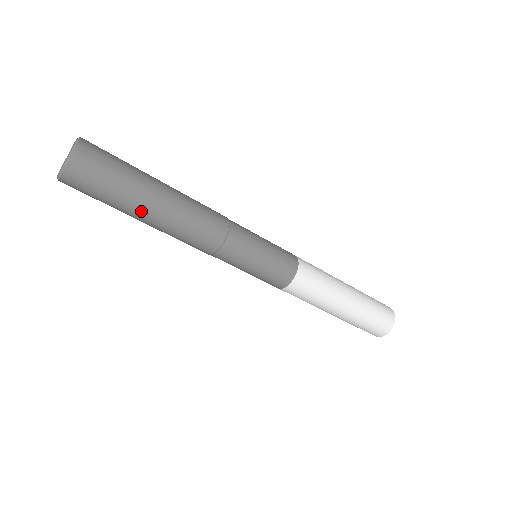
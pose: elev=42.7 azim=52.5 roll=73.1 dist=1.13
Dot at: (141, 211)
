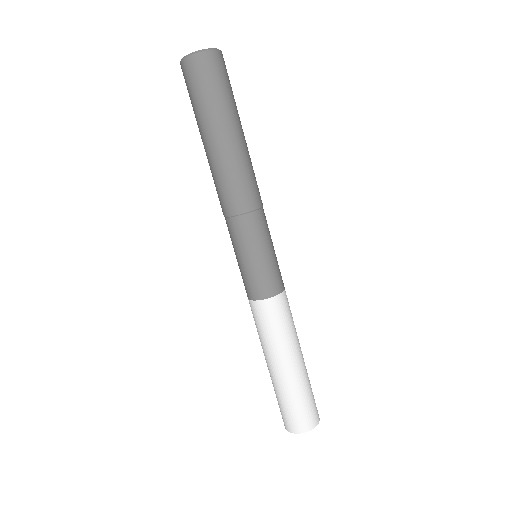
Dot at: (236, 126)
